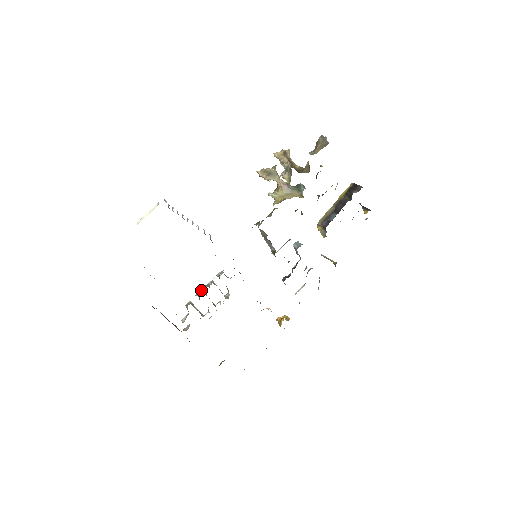
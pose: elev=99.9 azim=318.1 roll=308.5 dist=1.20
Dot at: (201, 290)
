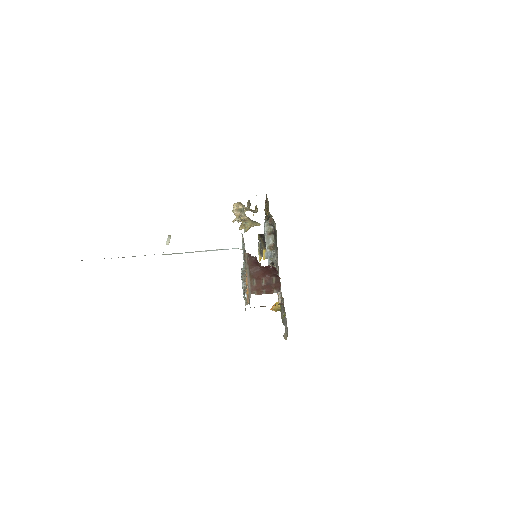
Dot at: (243, 276)
